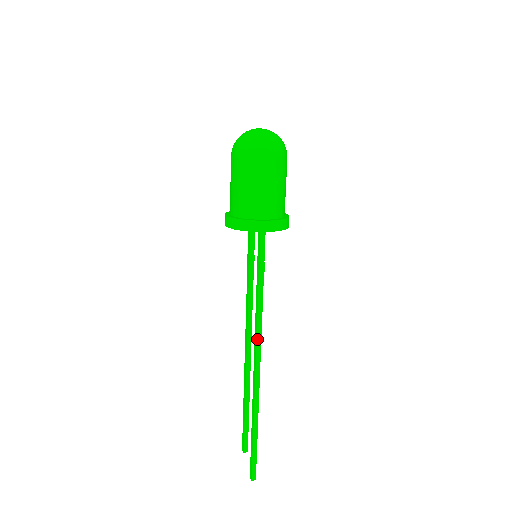
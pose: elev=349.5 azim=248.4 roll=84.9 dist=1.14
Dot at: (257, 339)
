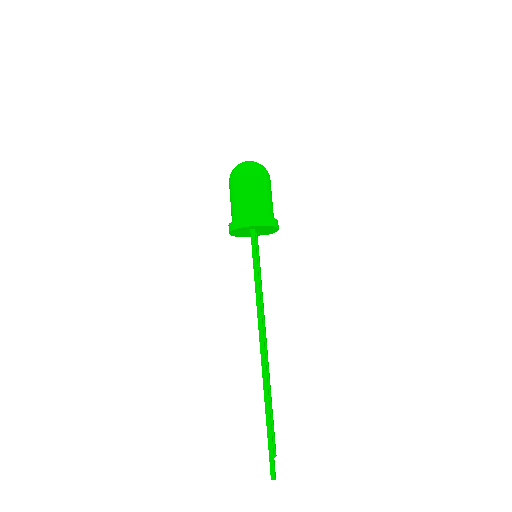
Dot at: (259, 323)
